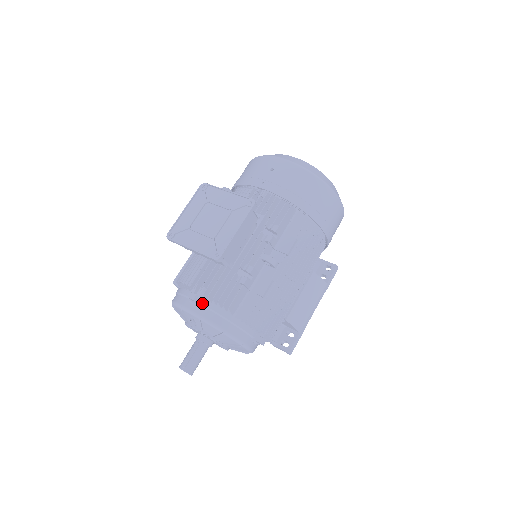
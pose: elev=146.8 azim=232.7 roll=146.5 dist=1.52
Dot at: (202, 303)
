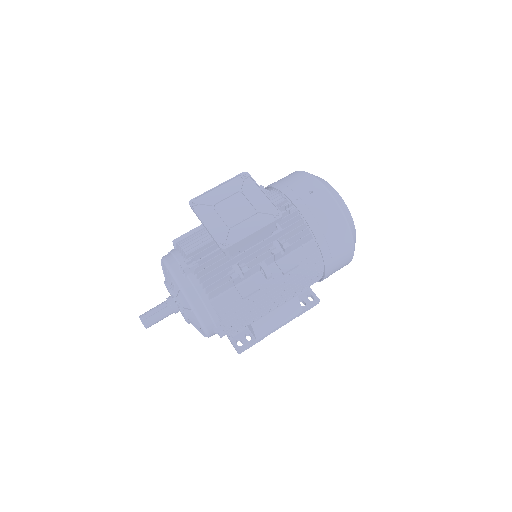
Dot at: (189, 275)
